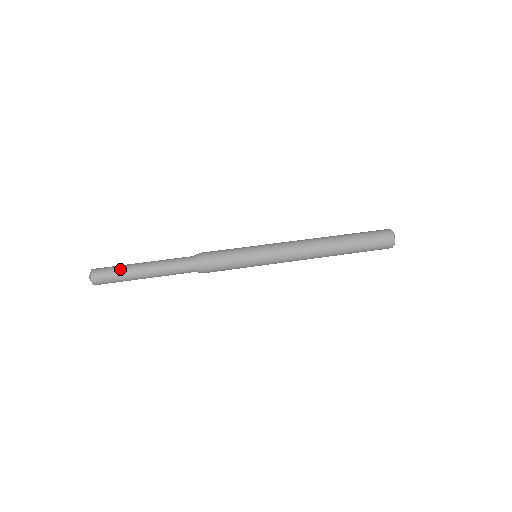
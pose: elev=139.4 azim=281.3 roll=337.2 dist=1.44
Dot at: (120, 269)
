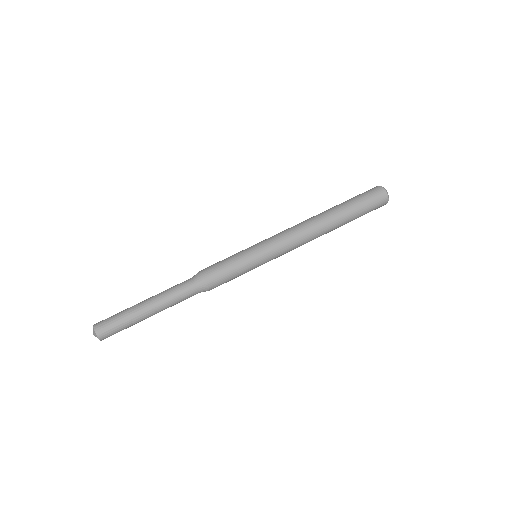
Dot at: (125, 321)
